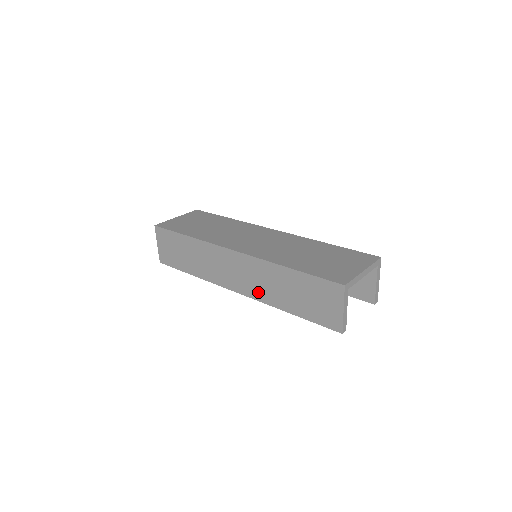
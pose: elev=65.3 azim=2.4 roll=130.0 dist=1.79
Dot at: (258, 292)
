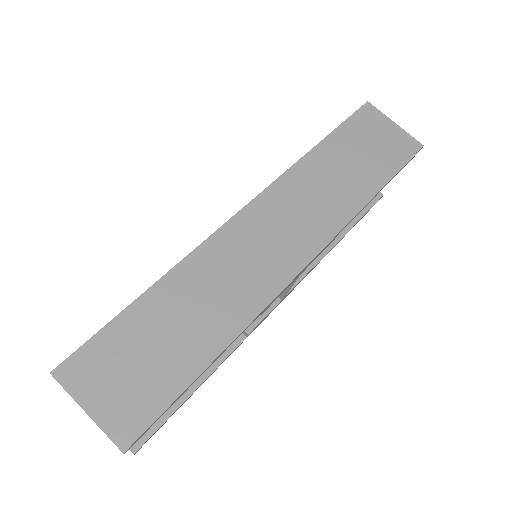
Dot at: (325, 221)
